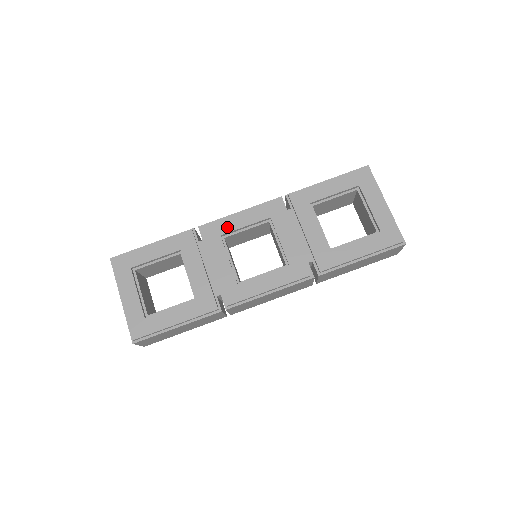
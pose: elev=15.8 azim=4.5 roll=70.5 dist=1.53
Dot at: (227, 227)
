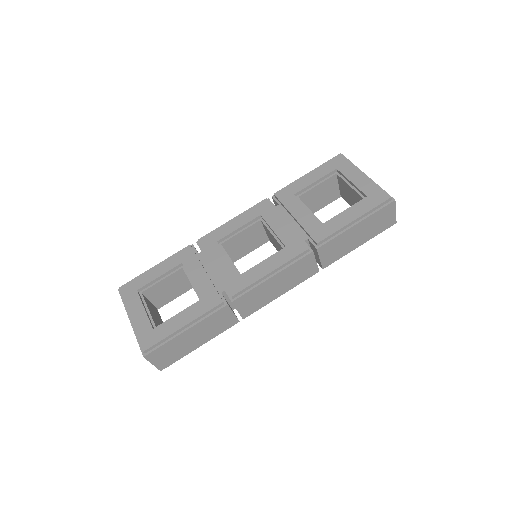
Dot at: (222, 233)
